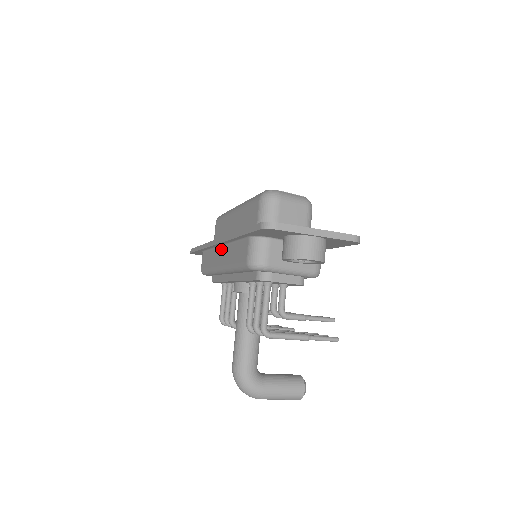
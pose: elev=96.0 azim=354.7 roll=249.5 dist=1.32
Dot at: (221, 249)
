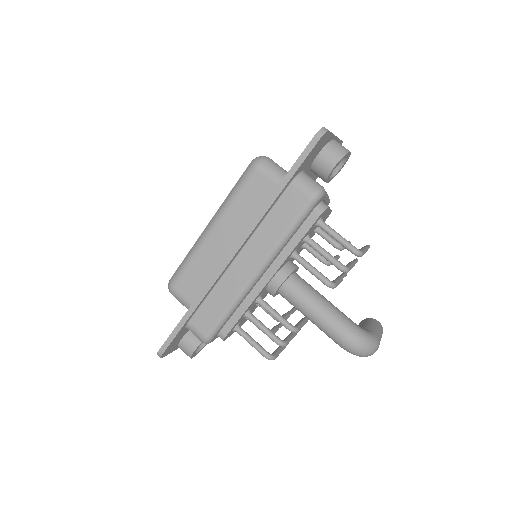
Dot at: (239, 259)
